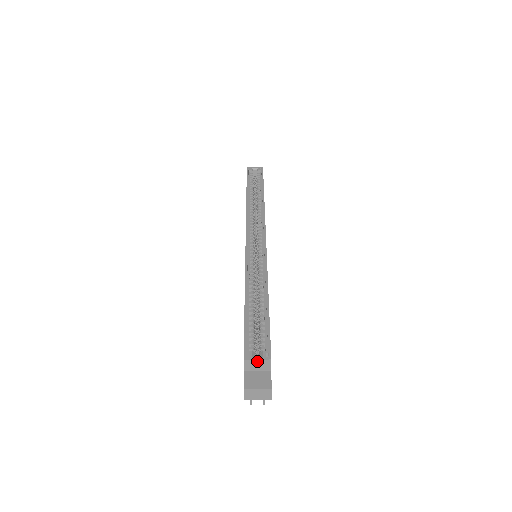
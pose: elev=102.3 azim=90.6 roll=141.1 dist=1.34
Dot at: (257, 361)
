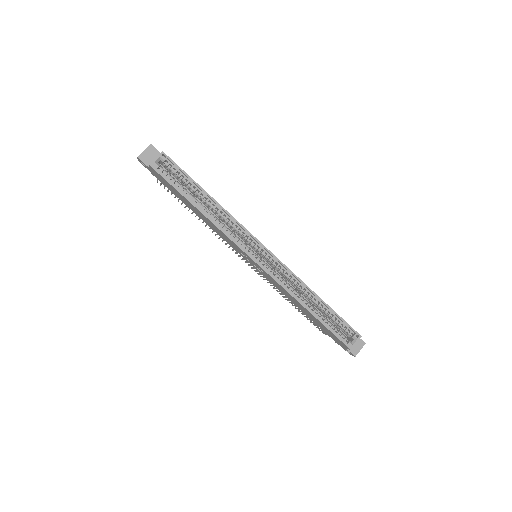
Dot at: (355, 343)
